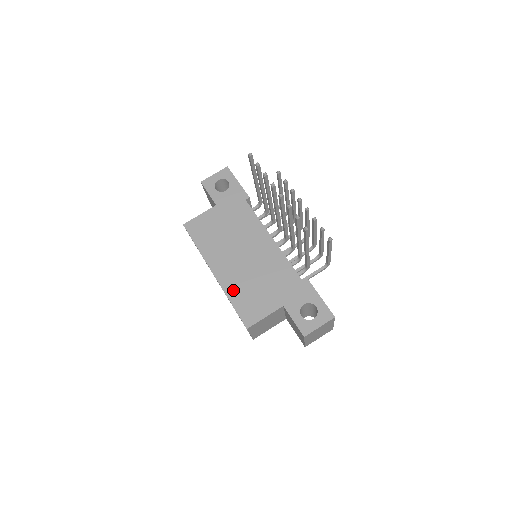
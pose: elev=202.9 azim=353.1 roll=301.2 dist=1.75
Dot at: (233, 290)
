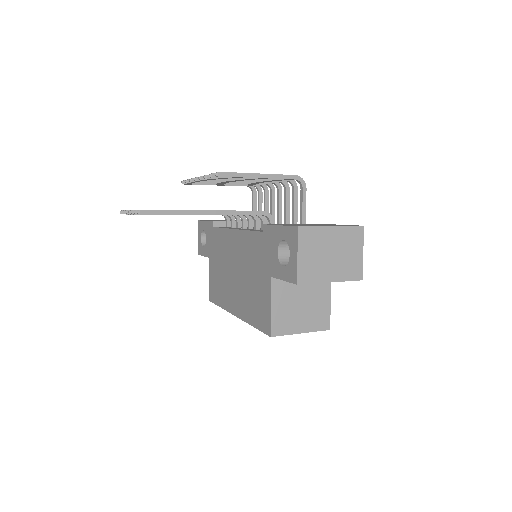
Dot at: (247, 312)
